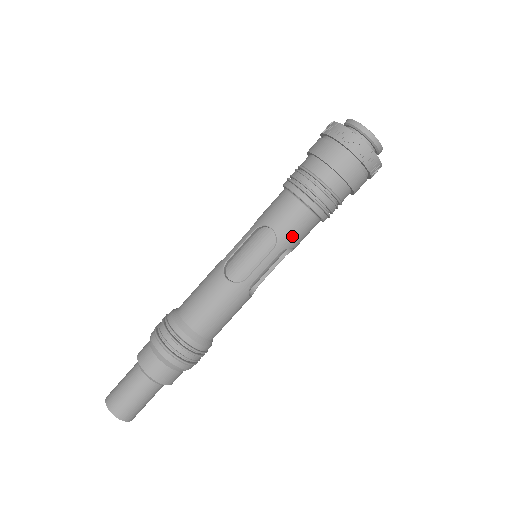
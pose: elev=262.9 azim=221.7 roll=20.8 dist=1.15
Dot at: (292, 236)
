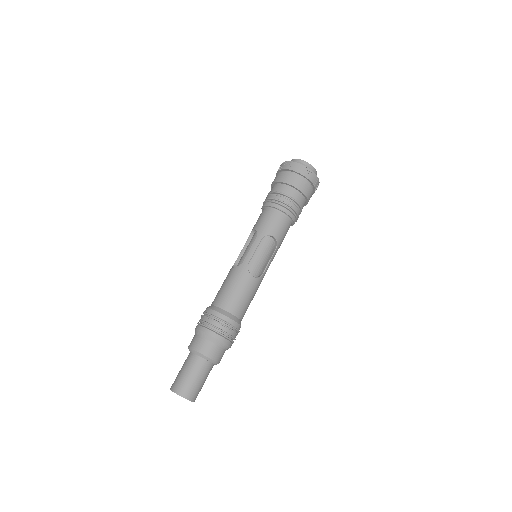
Dot at: (266, 227)
